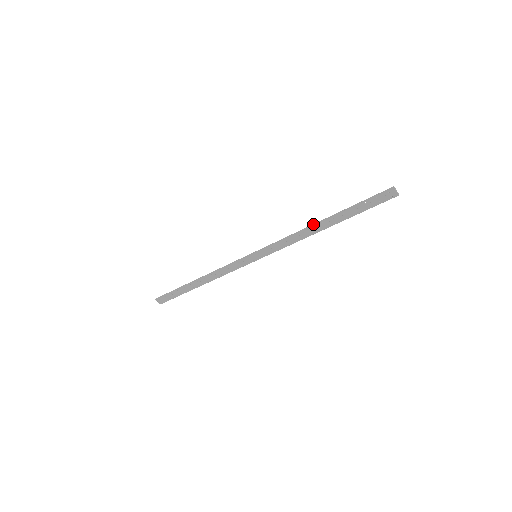
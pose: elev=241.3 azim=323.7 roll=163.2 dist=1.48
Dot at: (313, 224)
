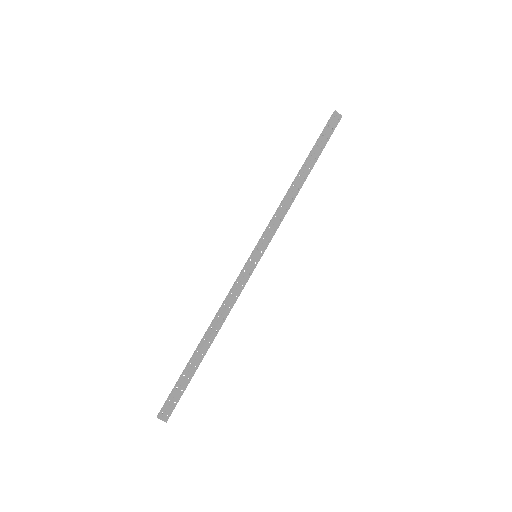
Dot at: (292, 183)
